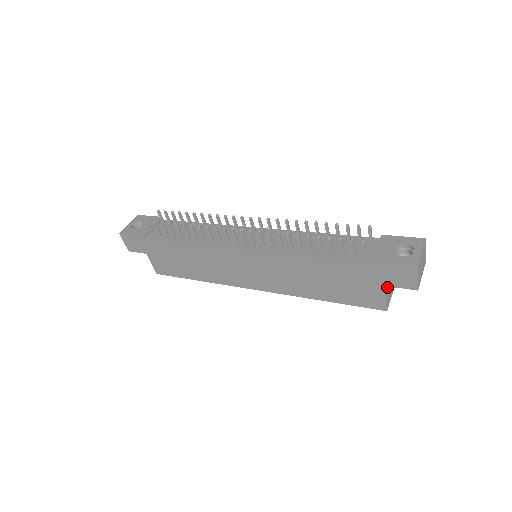
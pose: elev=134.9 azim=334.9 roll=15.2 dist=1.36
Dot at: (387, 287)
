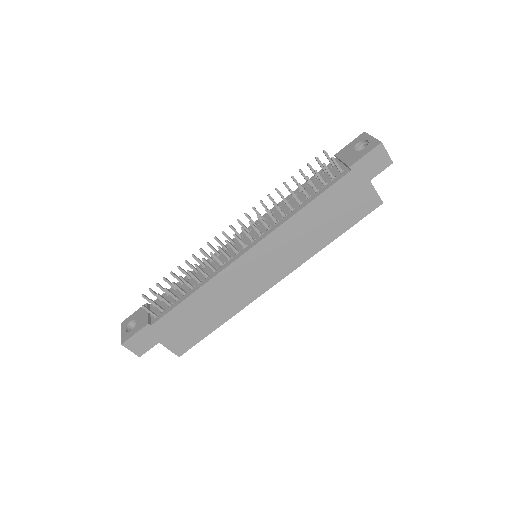
Dot at: occluded
